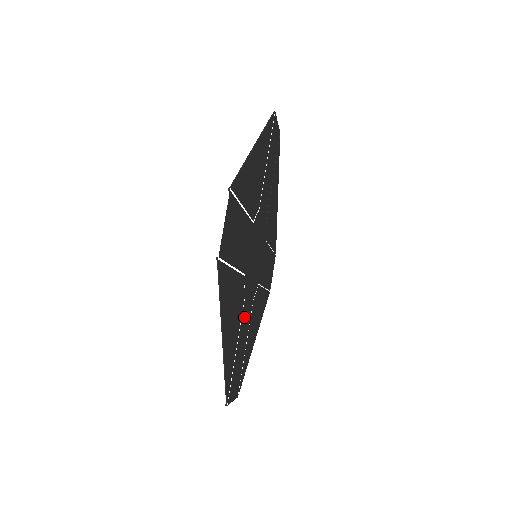
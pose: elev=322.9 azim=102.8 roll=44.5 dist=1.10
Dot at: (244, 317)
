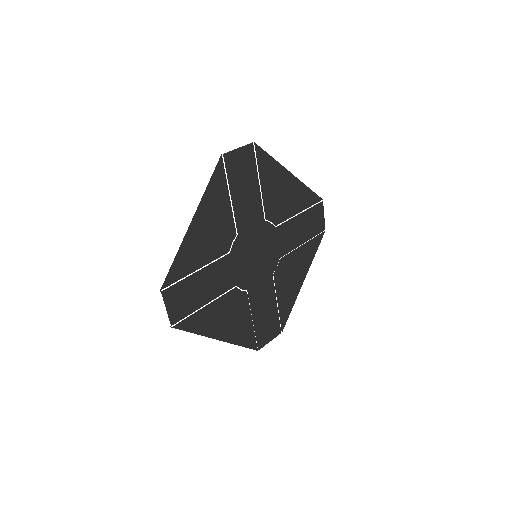
Dot at: (219, 270)
